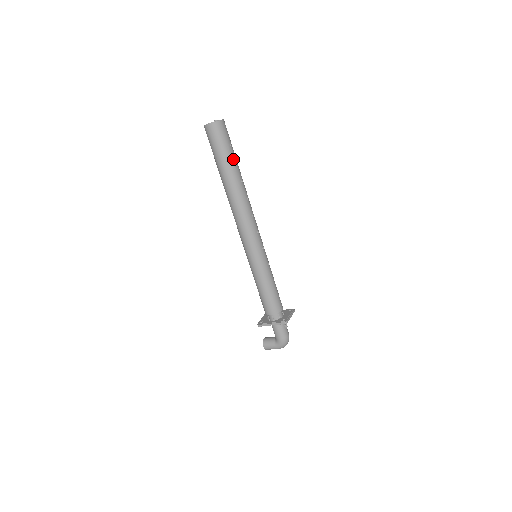
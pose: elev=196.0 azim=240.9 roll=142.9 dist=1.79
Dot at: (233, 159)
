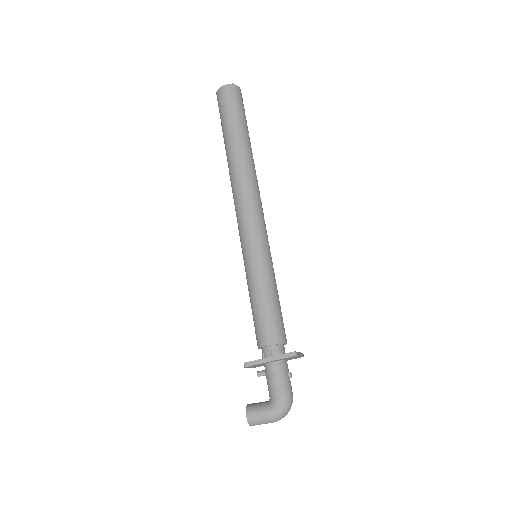
Dot at: (246, 127)
